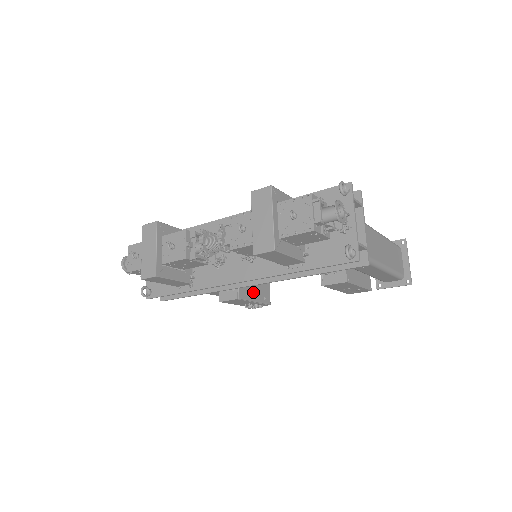
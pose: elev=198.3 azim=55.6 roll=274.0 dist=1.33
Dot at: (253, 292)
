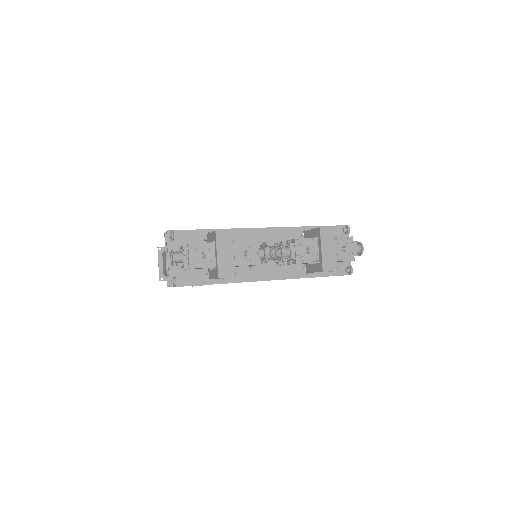
Dot at: occluded
